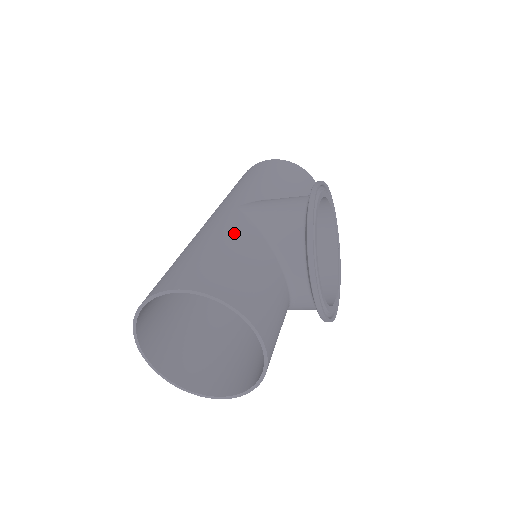
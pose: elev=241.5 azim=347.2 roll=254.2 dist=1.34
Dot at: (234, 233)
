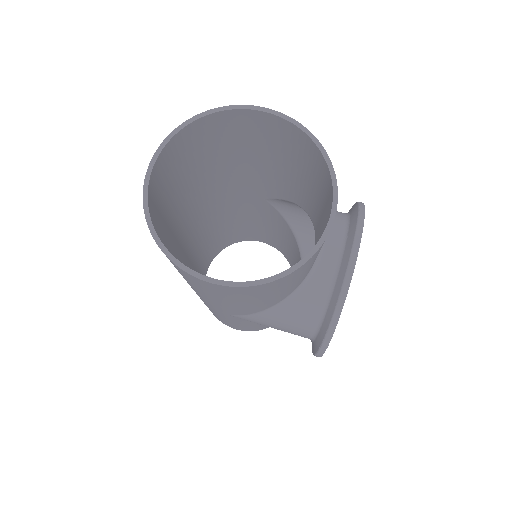
Dot at: occluded
